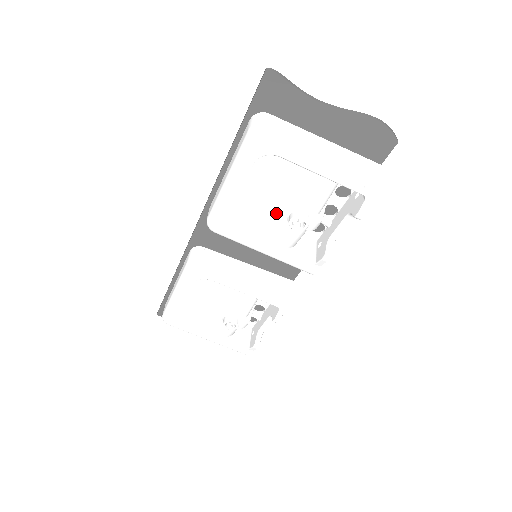
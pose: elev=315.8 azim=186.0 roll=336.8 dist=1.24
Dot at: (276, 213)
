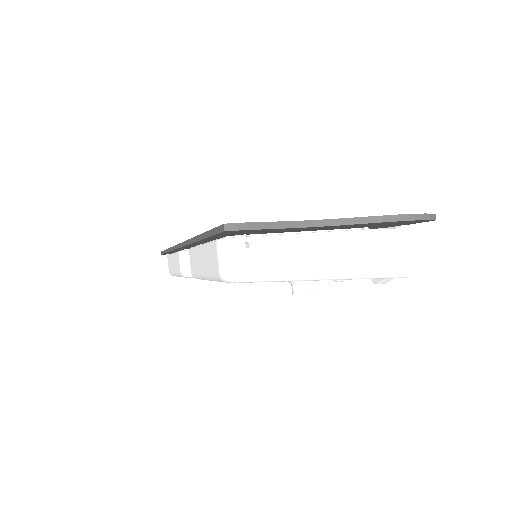
Dot at: occluded
